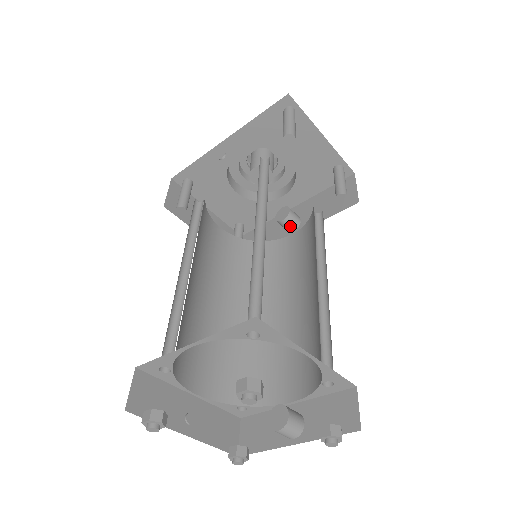
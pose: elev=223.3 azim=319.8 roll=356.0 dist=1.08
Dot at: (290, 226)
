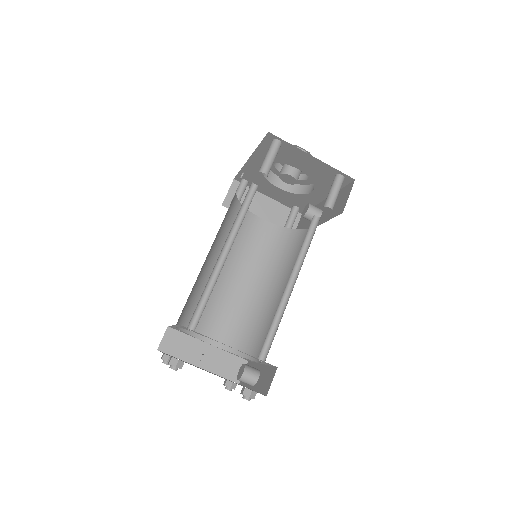
Dot at: (311, 220)
